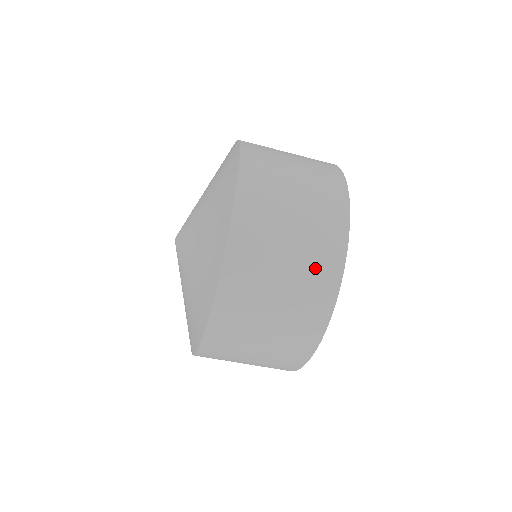
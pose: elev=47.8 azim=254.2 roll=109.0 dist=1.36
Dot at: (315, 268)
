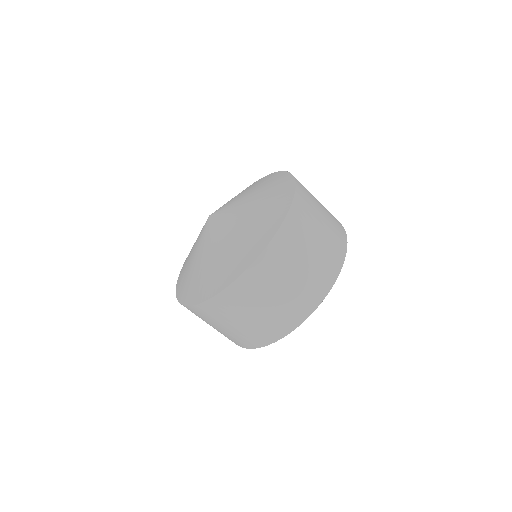
Dot at: (331, 214)
